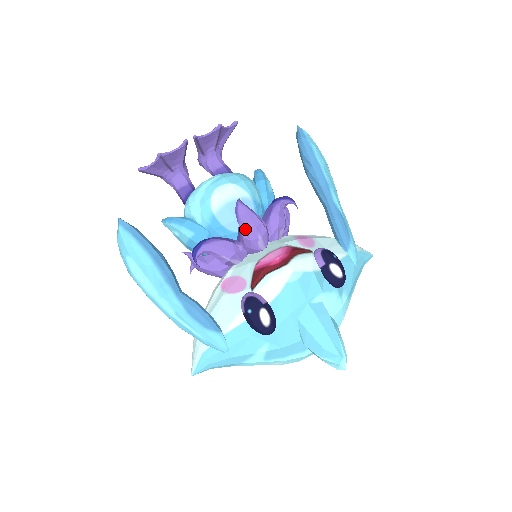
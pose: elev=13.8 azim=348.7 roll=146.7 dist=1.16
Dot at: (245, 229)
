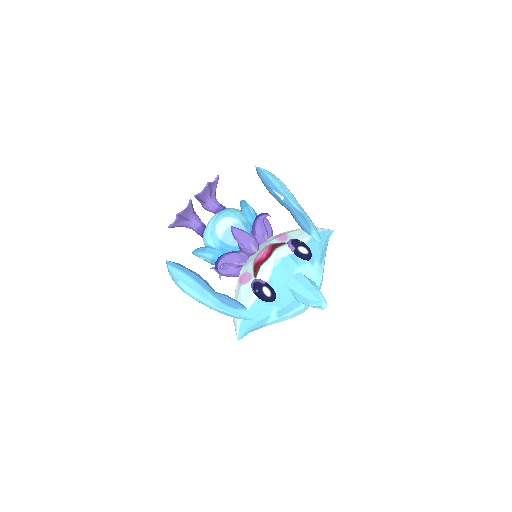
Dot at: (241, 243)
